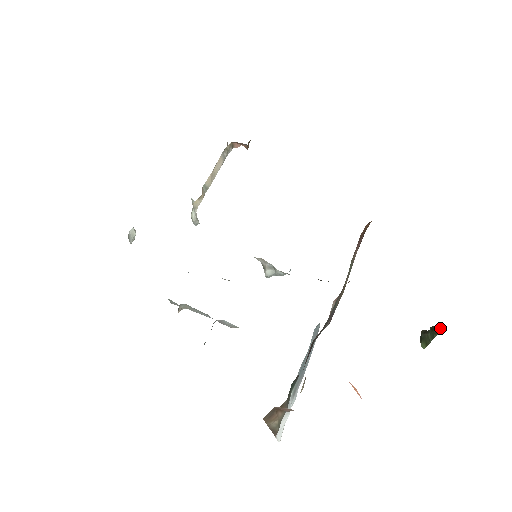
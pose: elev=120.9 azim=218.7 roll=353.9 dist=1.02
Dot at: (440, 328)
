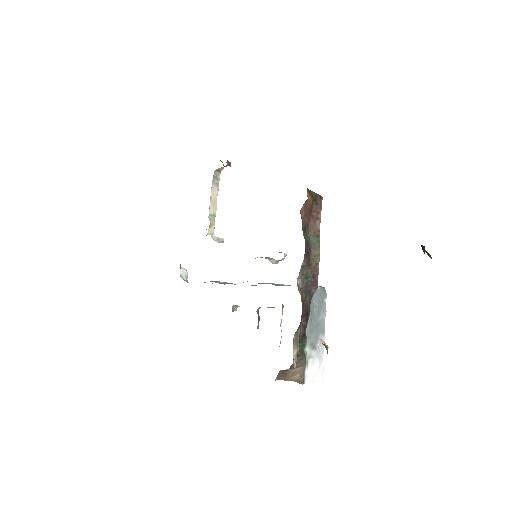
Dot at: (423, 246)
